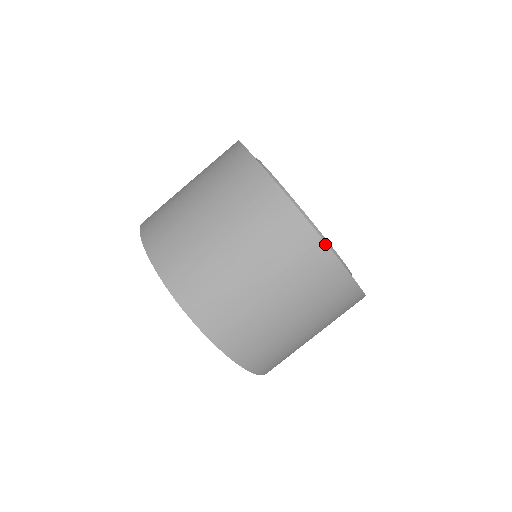
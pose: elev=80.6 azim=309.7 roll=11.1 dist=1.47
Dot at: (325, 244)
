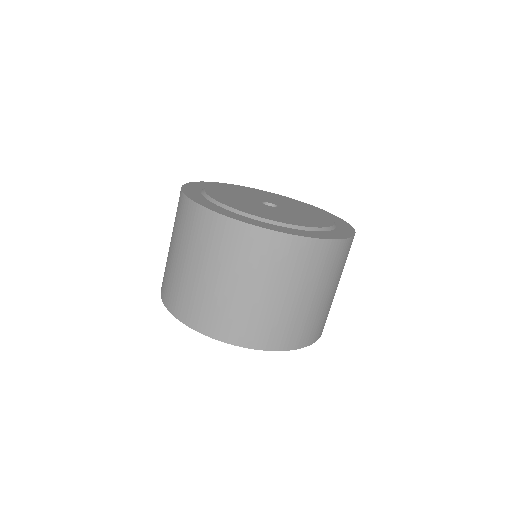
Dot at: (335, 240)
